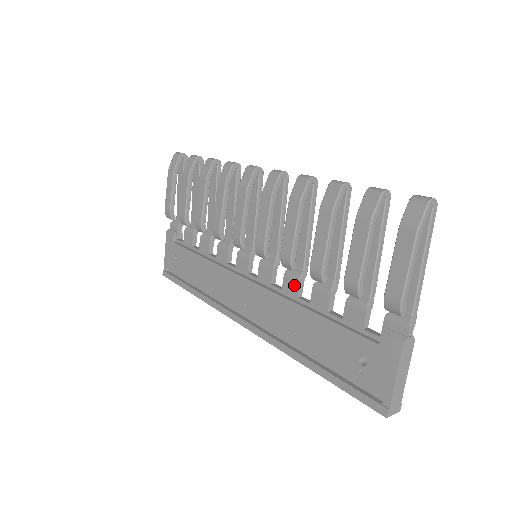
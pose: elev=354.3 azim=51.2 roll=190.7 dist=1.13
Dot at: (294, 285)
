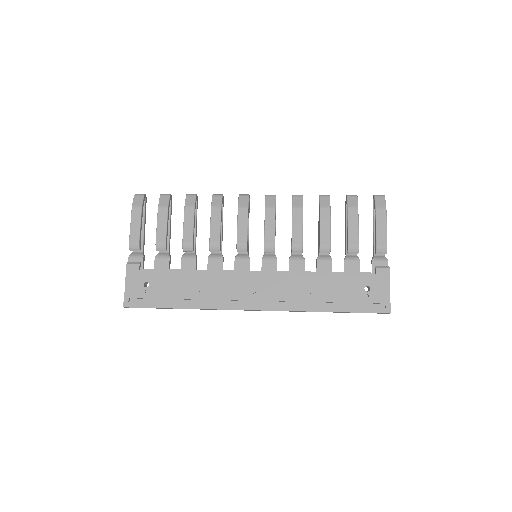
Dot at: (300, 264)
